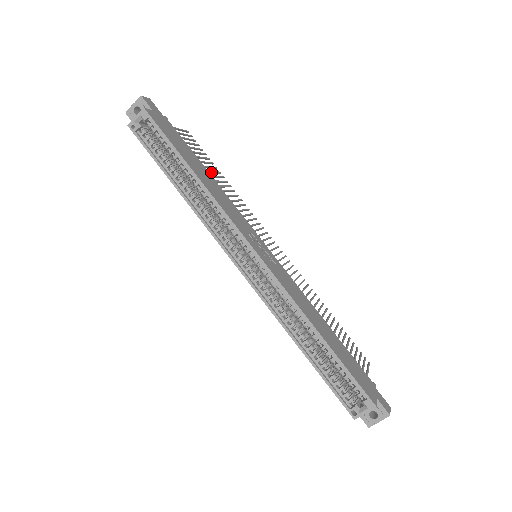
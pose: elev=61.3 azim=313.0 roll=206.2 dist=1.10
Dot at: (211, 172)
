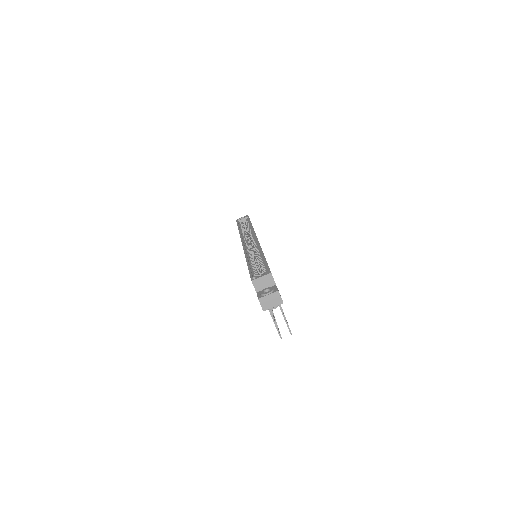
Dot at: occluded
